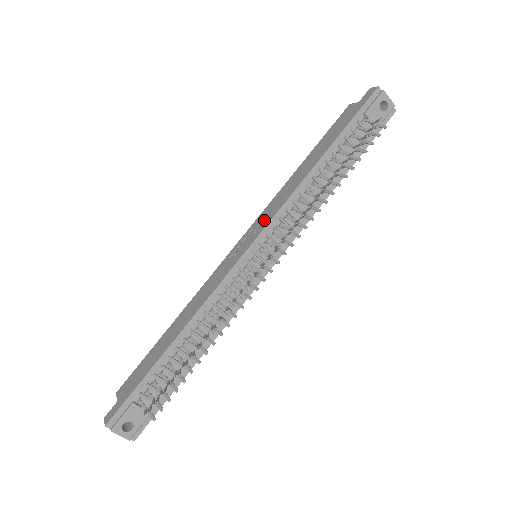
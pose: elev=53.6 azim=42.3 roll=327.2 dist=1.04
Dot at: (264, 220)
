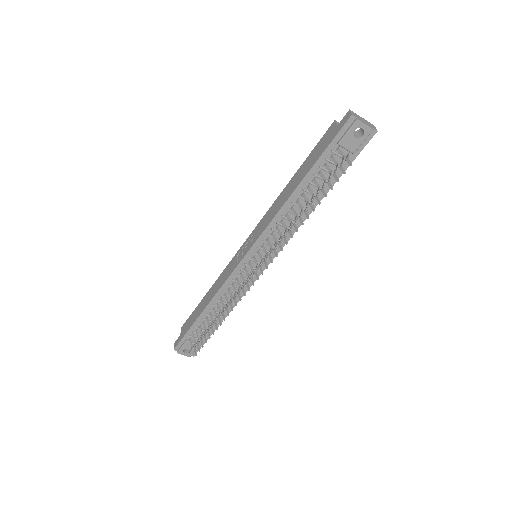
Dot at: (257, 232)
